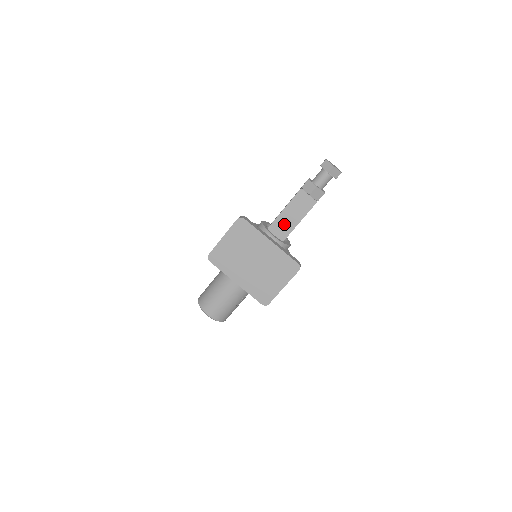
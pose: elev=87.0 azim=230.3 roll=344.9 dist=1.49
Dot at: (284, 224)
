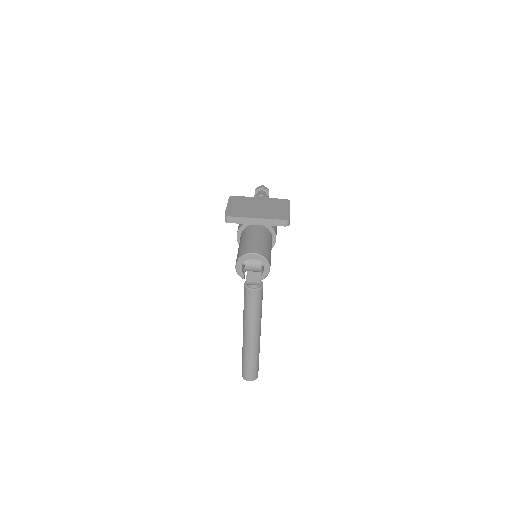
Dot at: occluded
